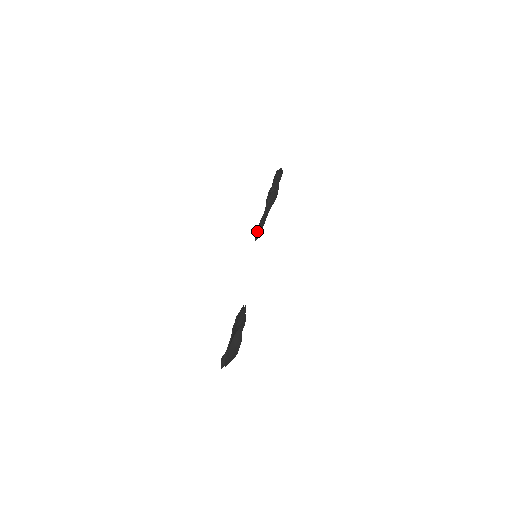
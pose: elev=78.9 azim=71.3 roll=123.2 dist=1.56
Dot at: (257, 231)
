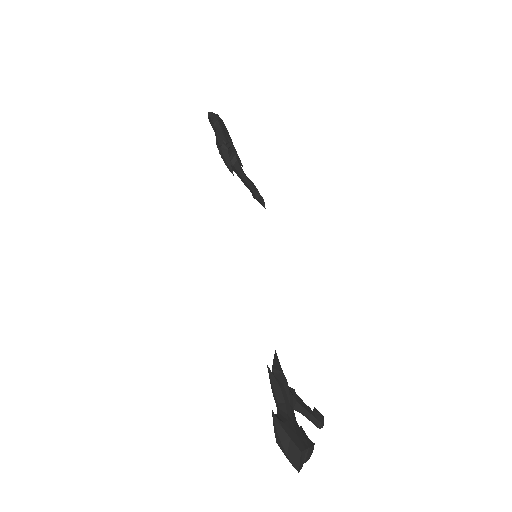
Dot at: occluded
